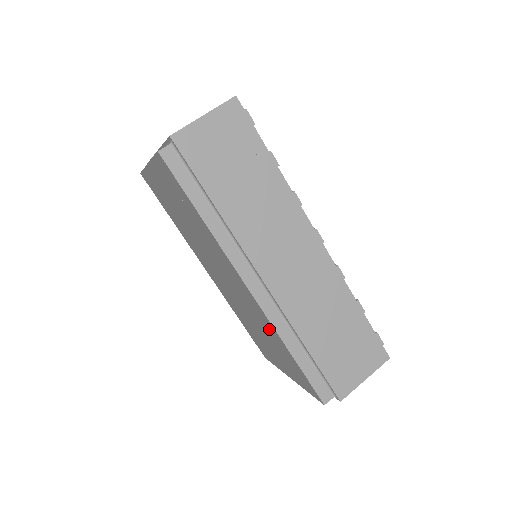
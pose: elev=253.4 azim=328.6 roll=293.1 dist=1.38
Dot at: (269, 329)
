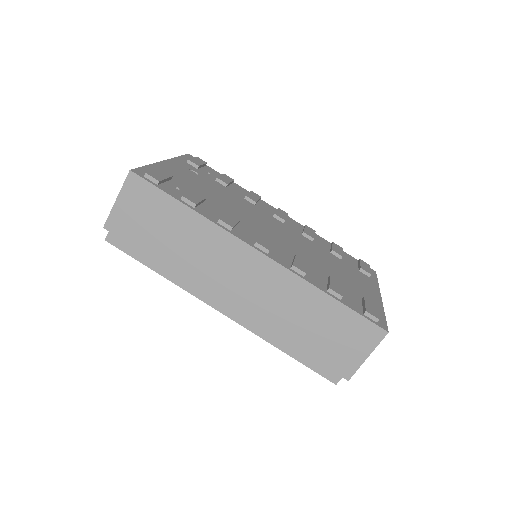
Dot at: occluded
